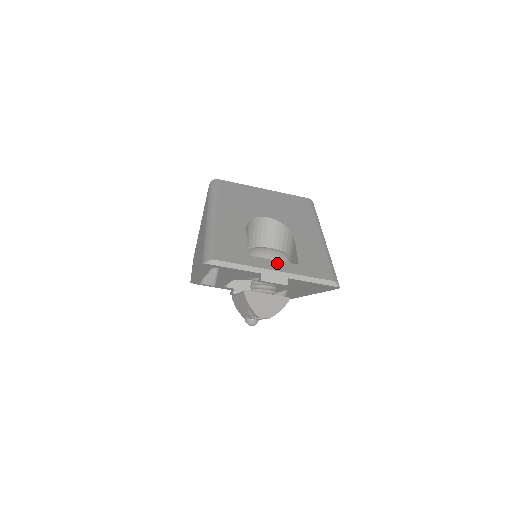
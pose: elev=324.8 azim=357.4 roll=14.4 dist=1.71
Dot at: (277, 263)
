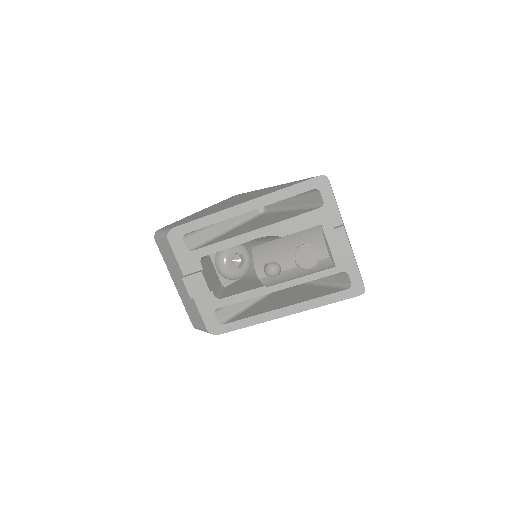
Dot at: occluded
